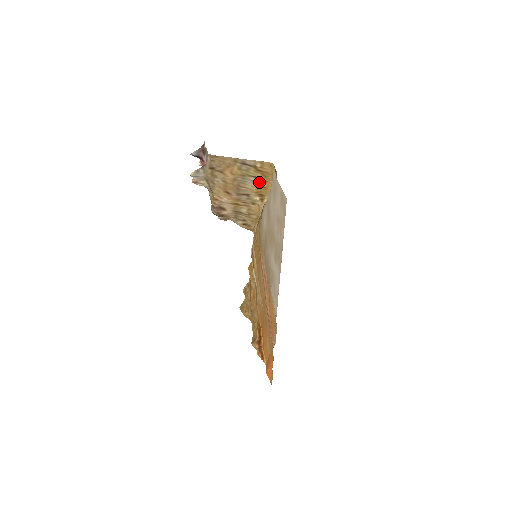
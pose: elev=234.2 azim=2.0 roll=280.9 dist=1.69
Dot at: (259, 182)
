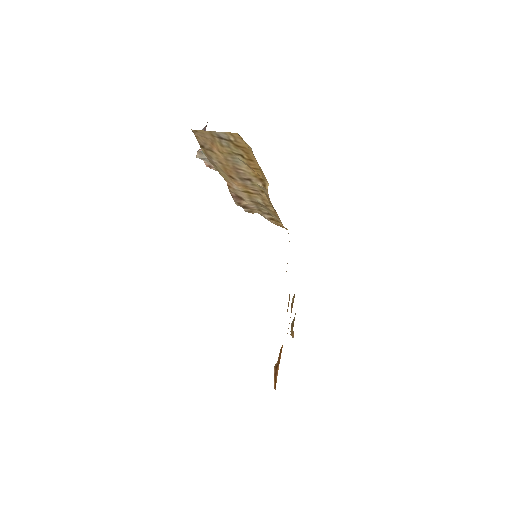
Dot at: (248, 162)
